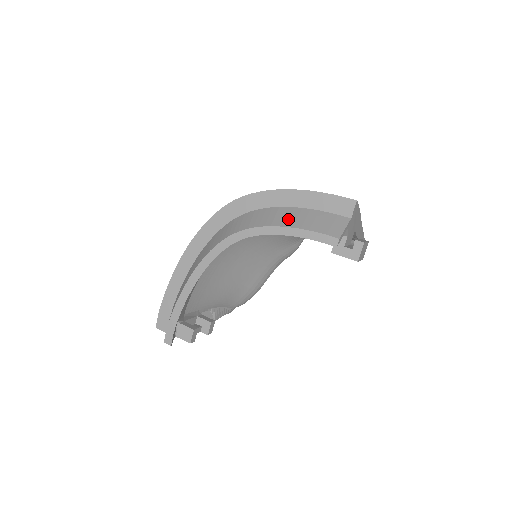
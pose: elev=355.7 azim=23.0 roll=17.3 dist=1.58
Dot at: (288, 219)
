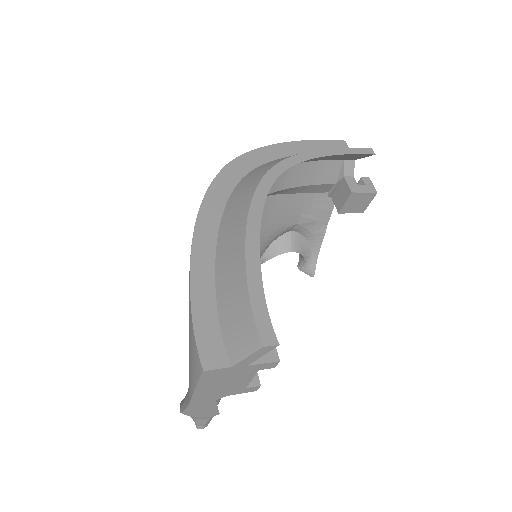
Dot at: occluded
